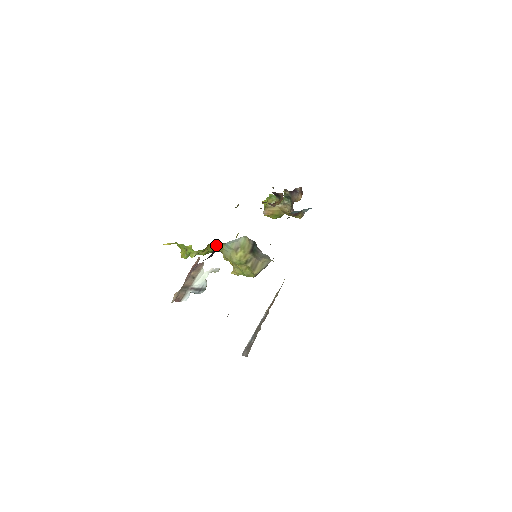
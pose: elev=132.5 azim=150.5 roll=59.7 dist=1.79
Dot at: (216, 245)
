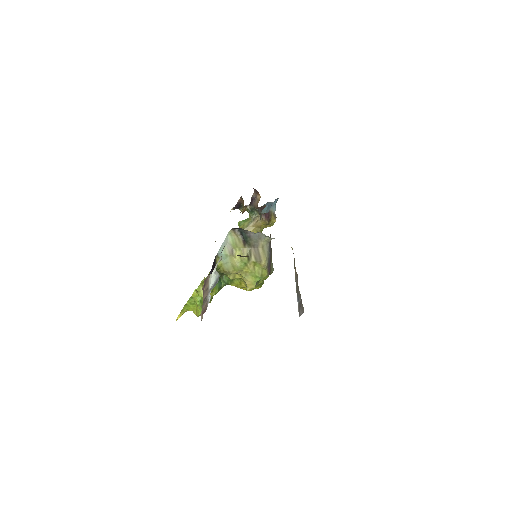
Dot at: occluded
